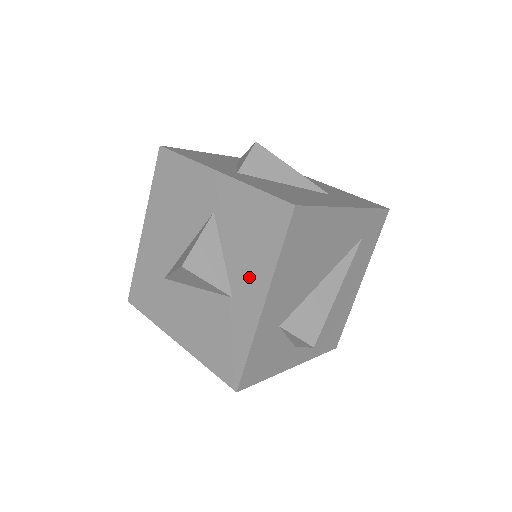
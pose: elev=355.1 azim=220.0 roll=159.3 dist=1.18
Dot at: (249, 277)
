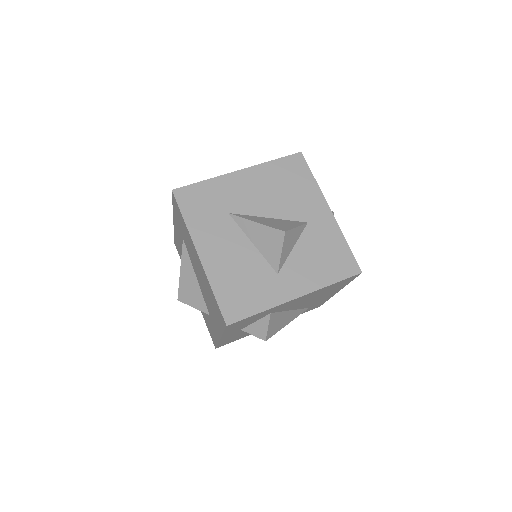
Dot at: (301, 276)
